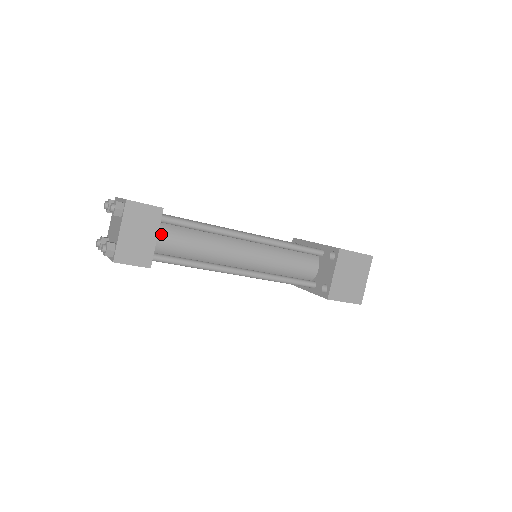
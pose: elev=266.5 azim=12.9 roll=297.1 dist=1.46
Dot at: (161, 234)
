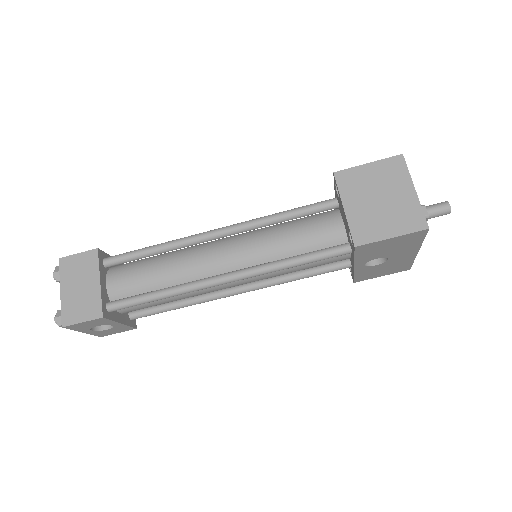
Dot at: (112, 278)
